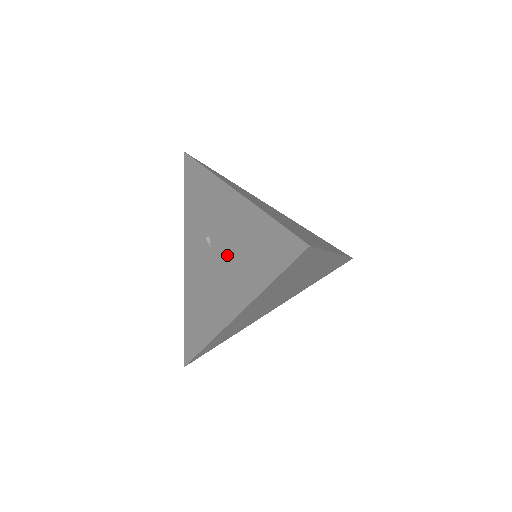
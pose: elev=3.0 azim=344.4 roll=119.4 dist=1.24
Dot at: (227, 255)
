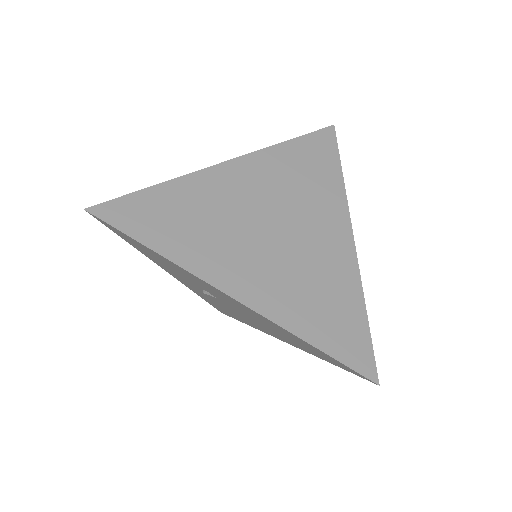
Dot at: (249, 317)
